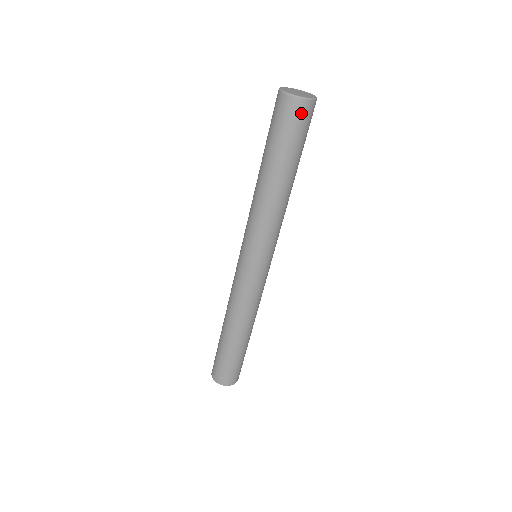
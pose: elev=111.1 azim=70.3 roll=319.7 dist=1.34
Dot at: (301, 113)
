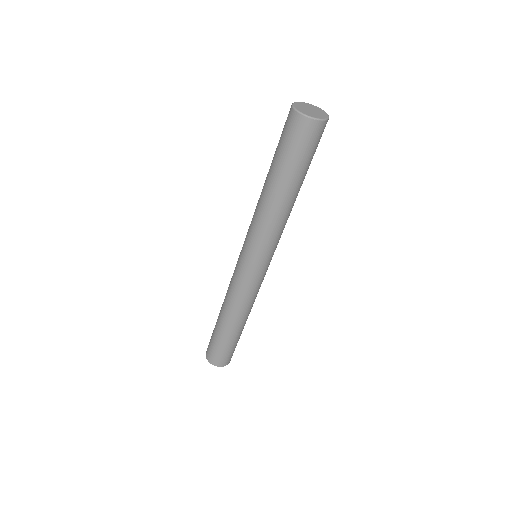
Dot at: (296, 127)
